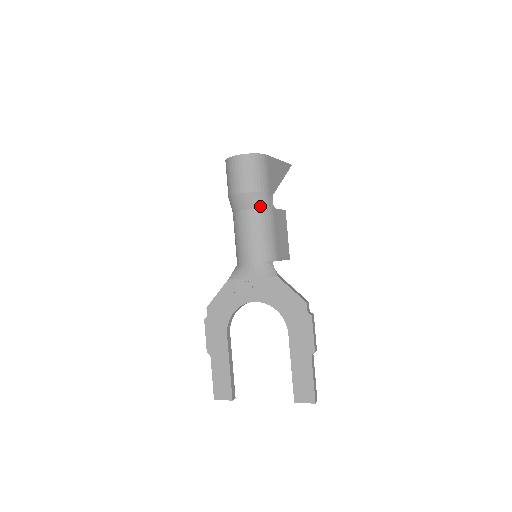
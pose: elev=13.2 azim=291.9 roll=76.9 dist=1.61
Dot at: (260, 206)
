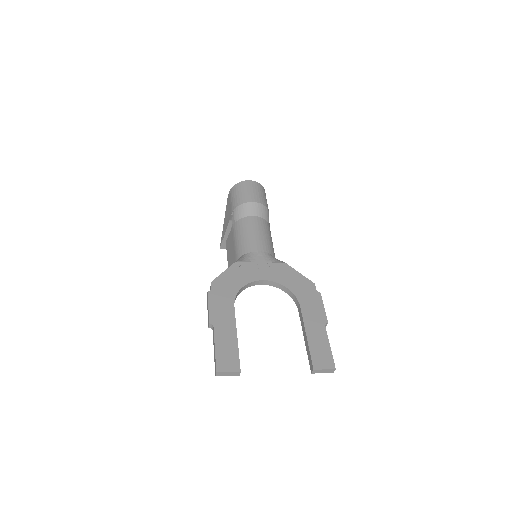
Dot at: (264, 217)
